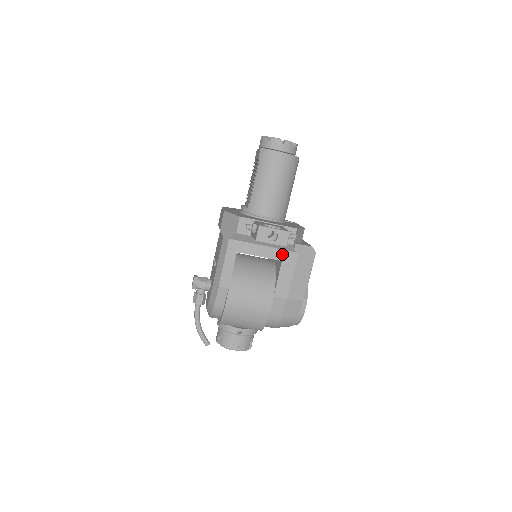
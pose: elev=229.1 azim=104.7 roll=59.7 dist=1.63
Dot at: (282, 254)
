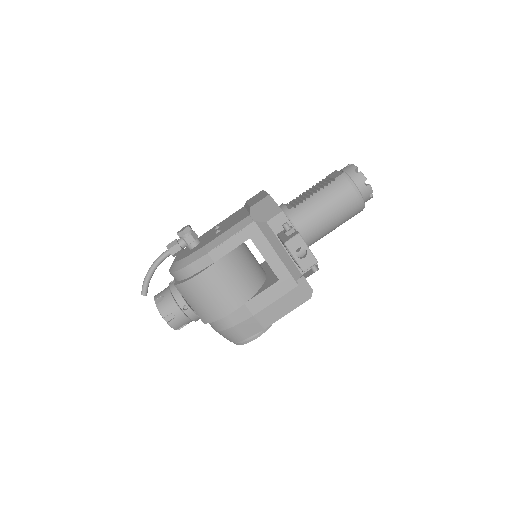
Dot at: (285, 274)
